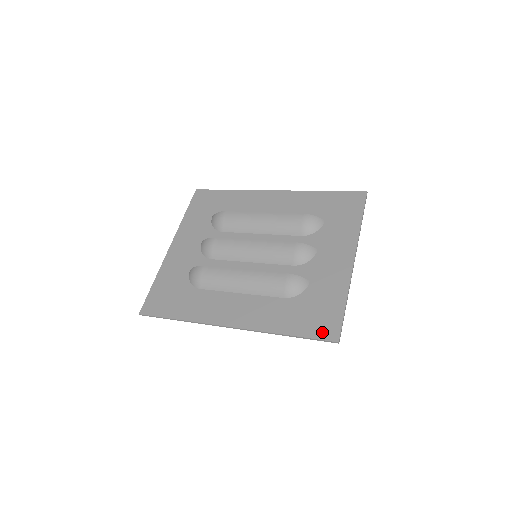
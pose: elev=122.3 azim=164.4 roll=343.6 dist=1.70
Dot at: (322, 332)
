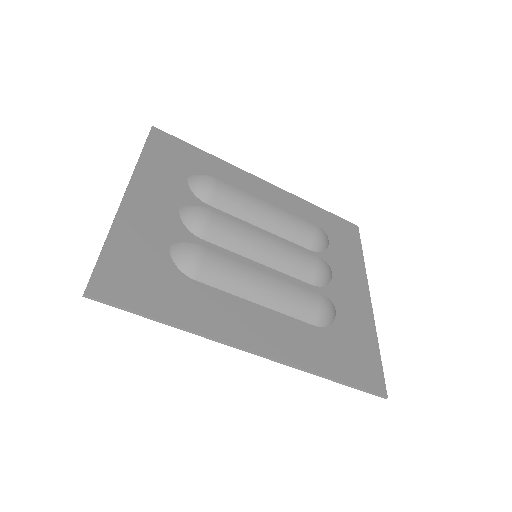
Dot at: (368, 381)
